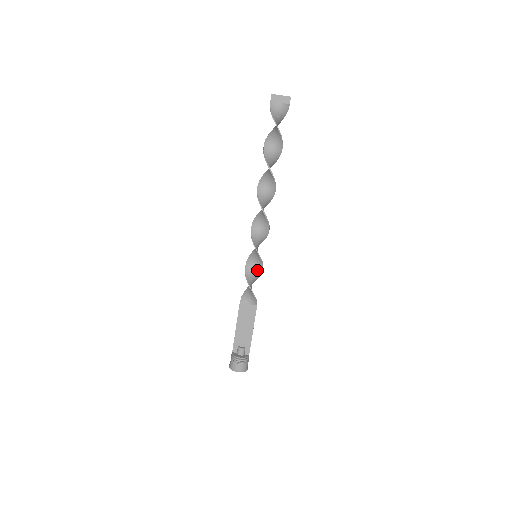
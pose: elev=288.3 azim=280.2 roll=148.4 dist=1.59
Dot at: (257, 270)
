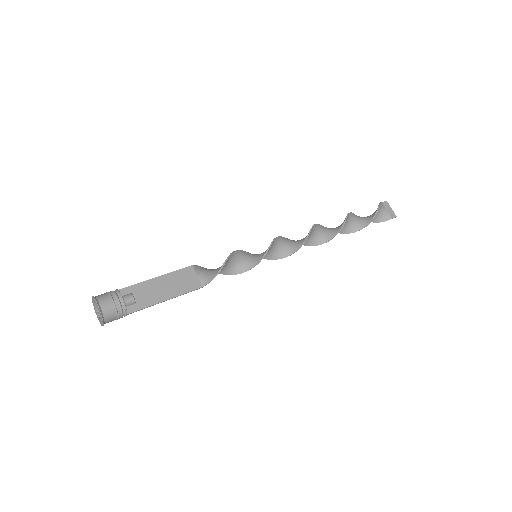
Dot at: (242, 265)
